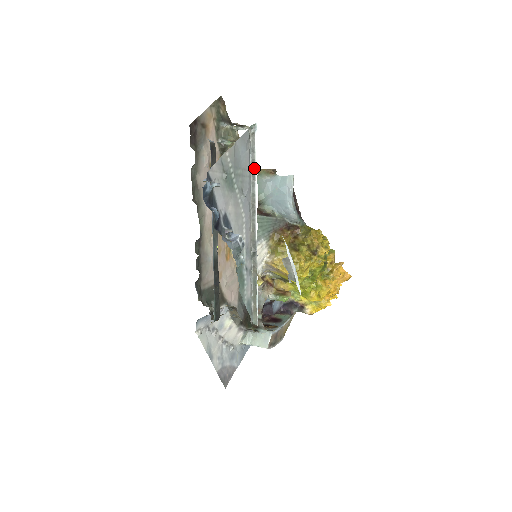
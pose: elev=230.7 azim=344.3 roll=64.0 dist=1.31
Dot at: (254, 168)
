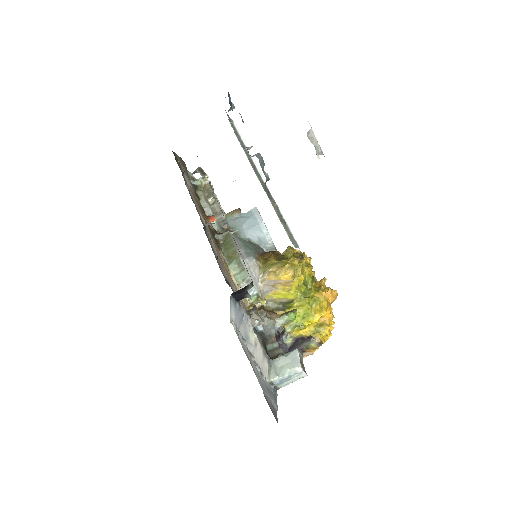
Dot at: (242, 142)
